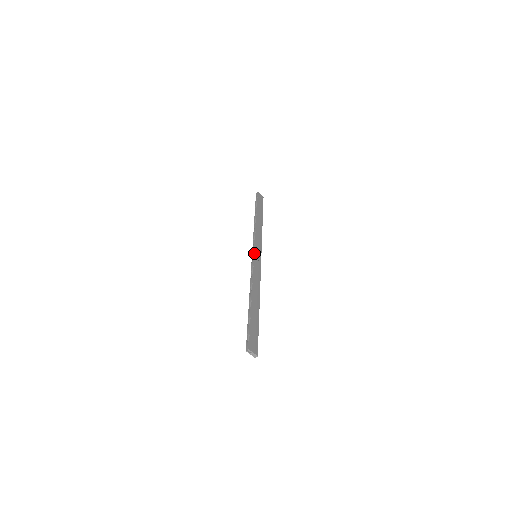
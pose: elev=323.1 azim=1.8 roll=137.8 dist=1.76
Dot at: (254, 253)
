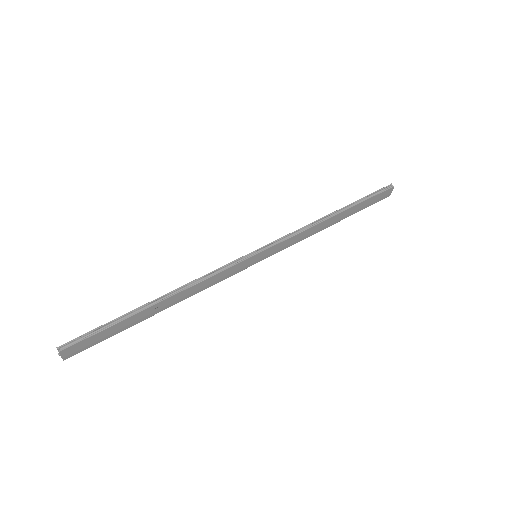
Dot at: (257, 254)
